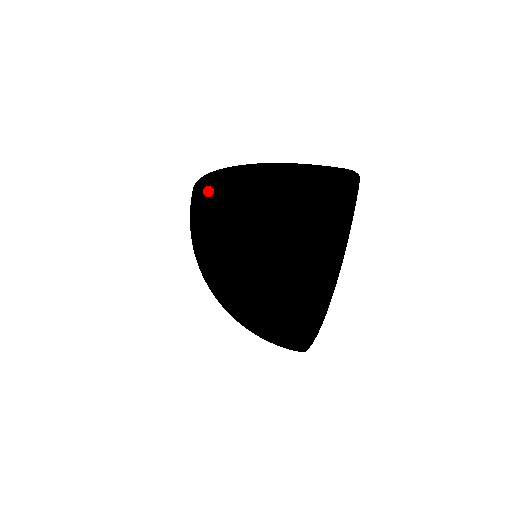
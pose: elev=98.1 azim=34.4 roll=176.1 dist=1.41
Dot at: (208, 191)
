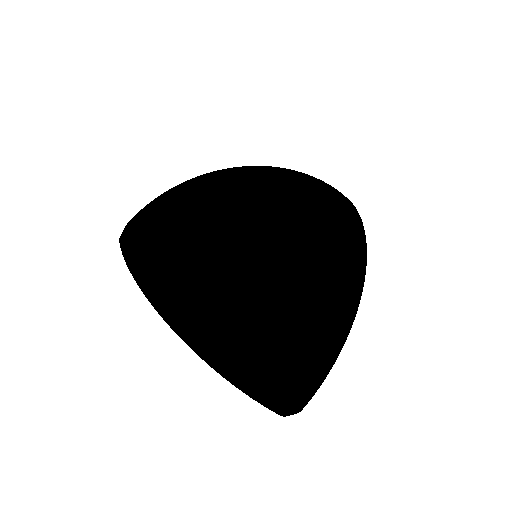
Dot at: (201, 184)
